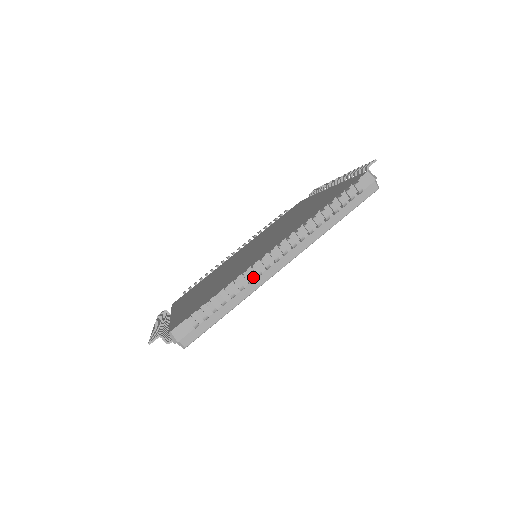
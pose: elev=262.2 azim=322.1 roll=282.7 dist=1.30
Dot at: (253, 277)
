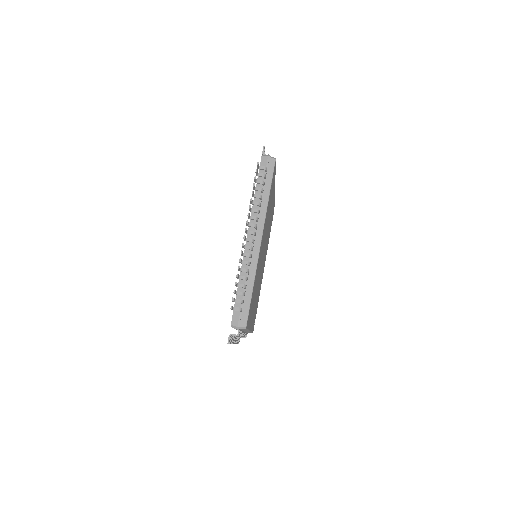
Dot at: (249, 261)
